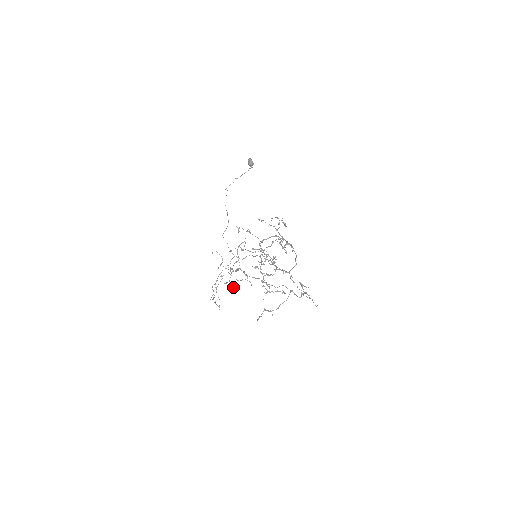
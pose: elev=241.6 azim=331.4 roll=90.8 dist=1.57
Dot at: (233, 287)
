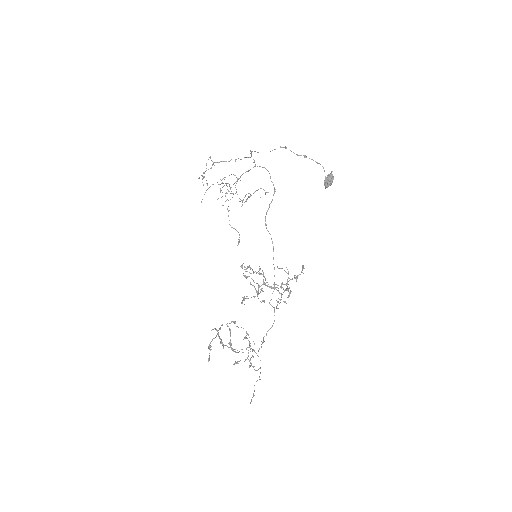
Dot at: occluded
